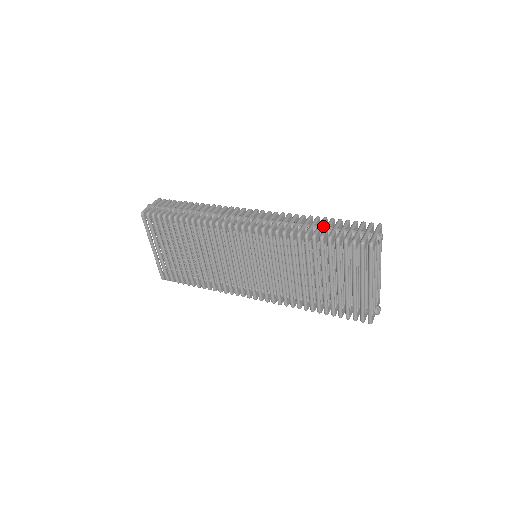
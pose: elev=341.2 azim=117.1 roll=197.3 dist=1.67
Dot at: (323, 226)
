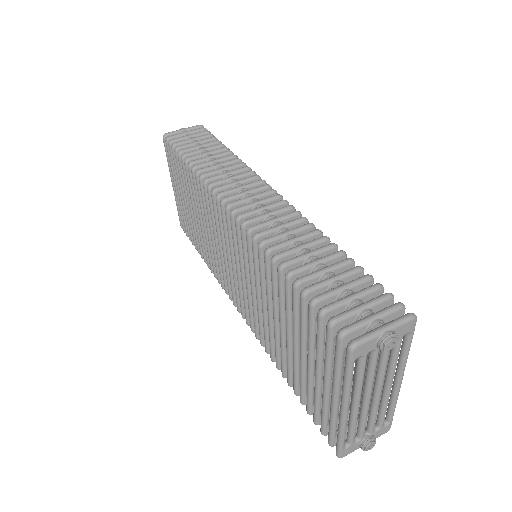
Dot at: (320, 265)
